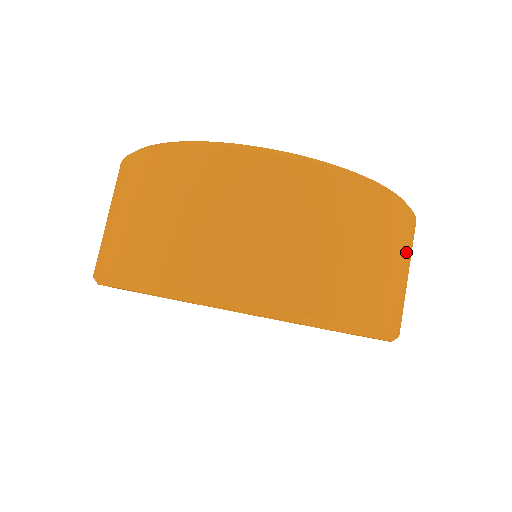
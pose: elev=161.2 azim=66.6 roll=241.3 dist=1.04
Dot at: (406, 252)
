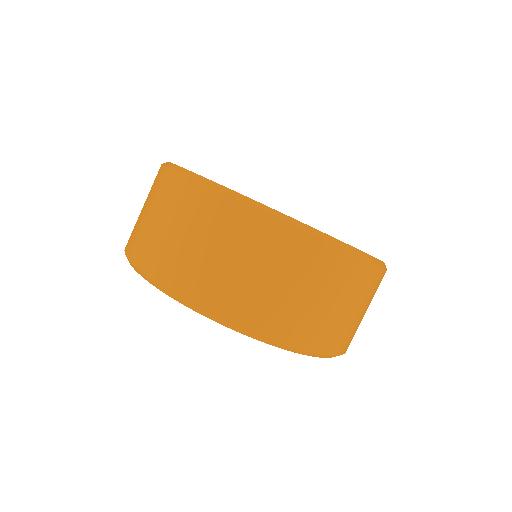
Dot at: (364, 297)
